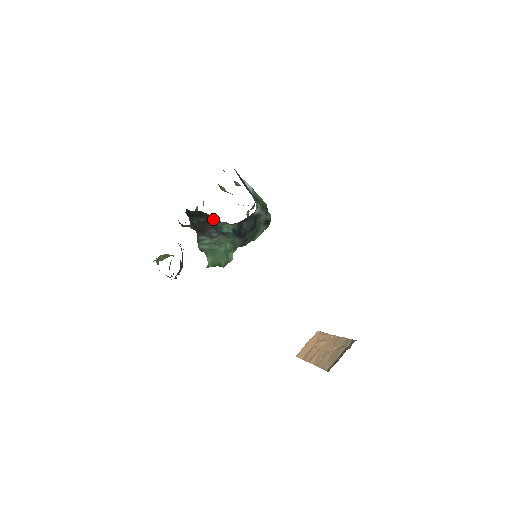
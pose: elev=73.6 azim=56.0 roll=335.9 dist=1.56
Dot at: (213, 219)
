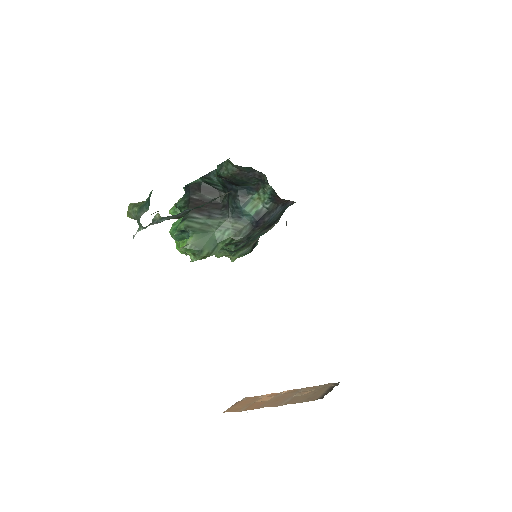
Dot at: (246, 189)
